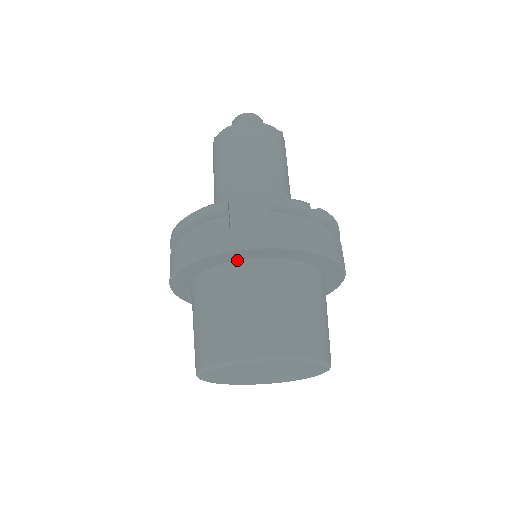
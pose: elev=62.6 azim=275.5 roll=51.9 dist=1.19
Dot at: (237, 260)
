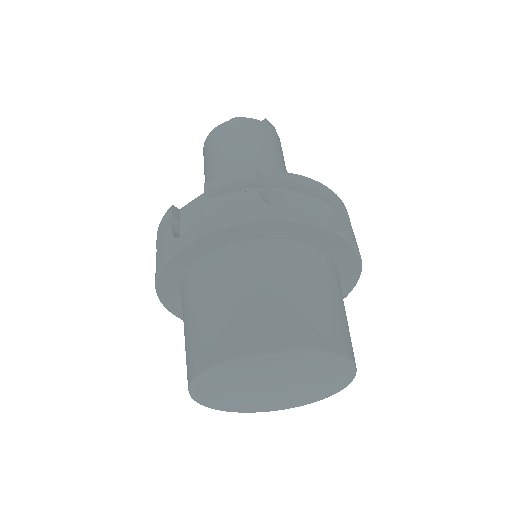
Dot at: (194, 263)
